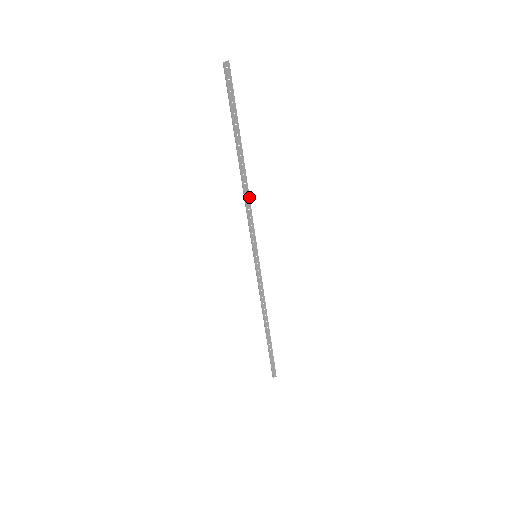
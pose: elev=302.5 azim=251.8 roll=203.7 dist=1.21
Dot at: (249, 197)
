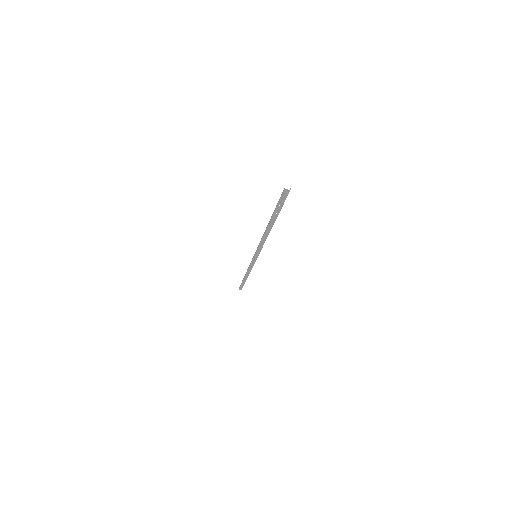
Dot at: occluded
